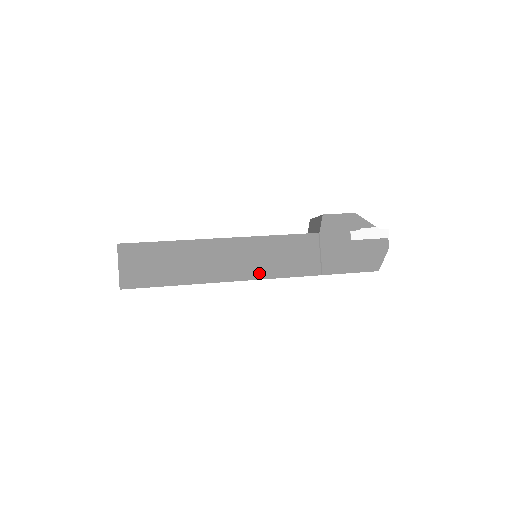
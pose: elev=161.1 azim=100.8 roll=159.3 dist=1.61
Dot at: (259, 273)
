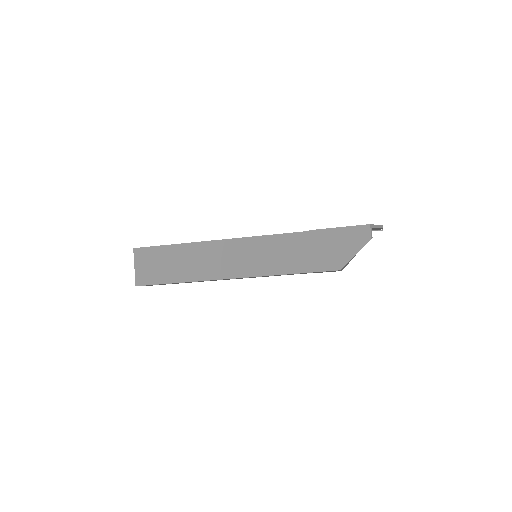
Dot at: occluded
